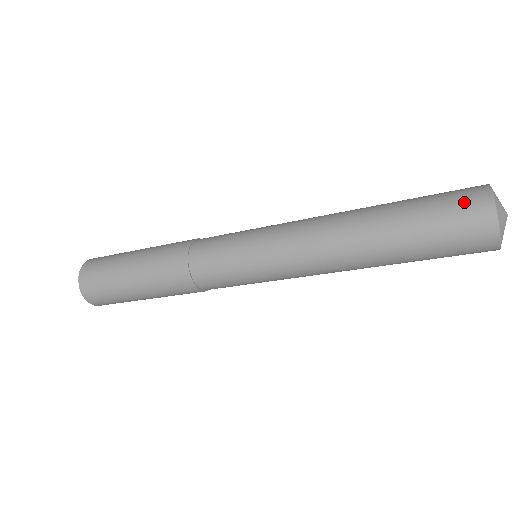
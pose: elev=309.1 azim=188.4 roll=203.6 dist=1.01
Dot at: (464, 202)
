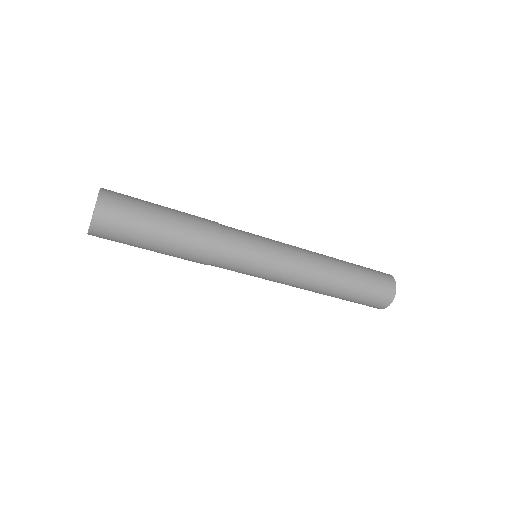
Dot at: (383, 275)
